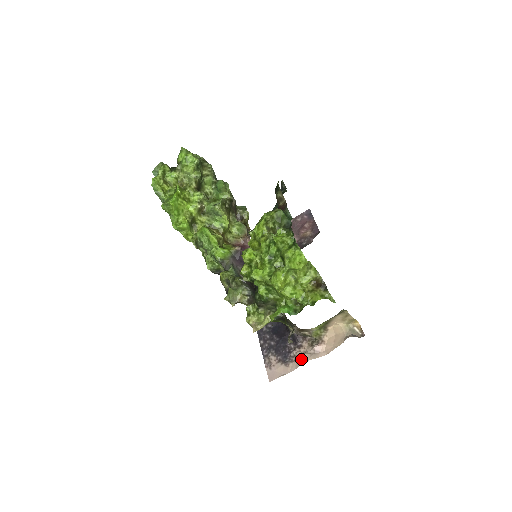
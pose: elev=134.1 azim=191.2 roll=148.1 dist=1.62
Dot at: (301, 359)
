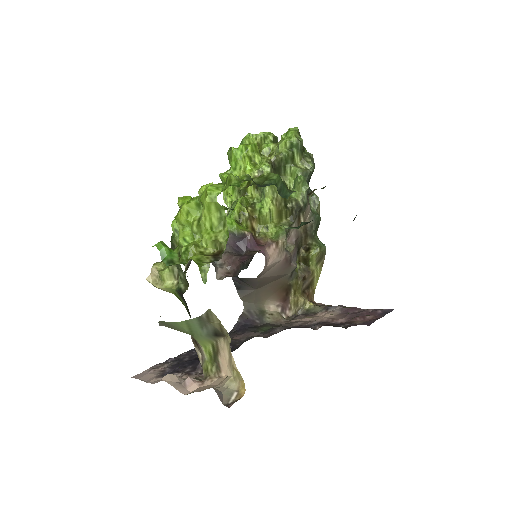
Dot at: (166, 375)
